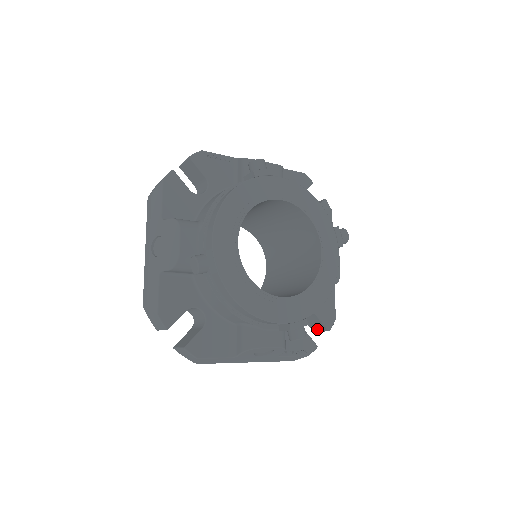
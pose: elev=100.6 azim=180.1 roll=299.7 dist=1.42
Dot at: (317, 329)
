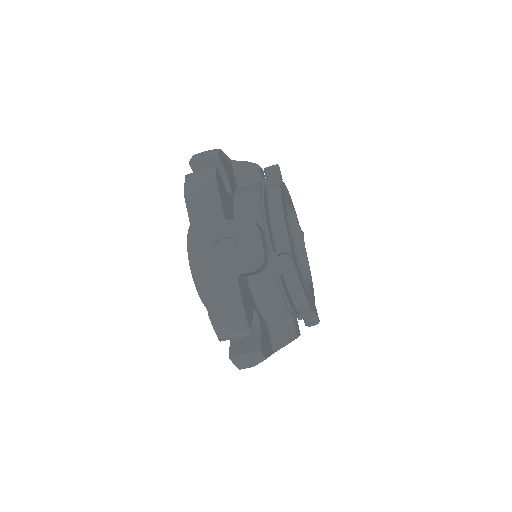
Dot at: occluded
